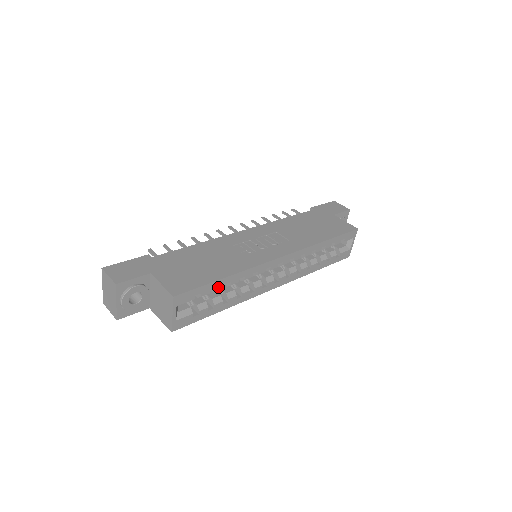
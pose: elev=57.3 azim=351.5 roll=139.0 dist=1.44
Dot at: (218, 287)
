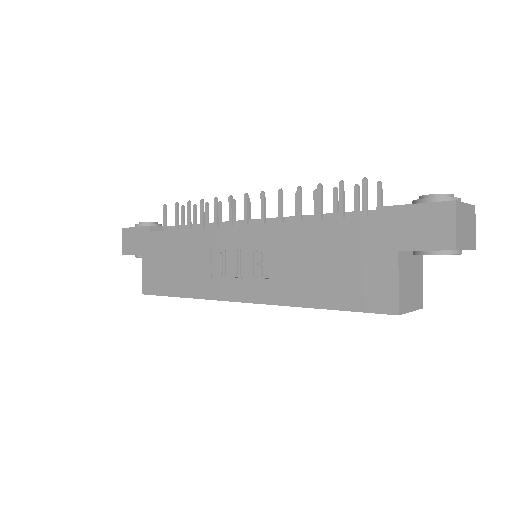
Dot at: occluded
